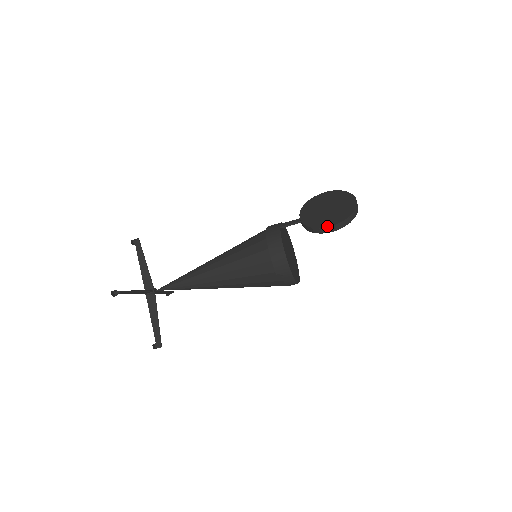
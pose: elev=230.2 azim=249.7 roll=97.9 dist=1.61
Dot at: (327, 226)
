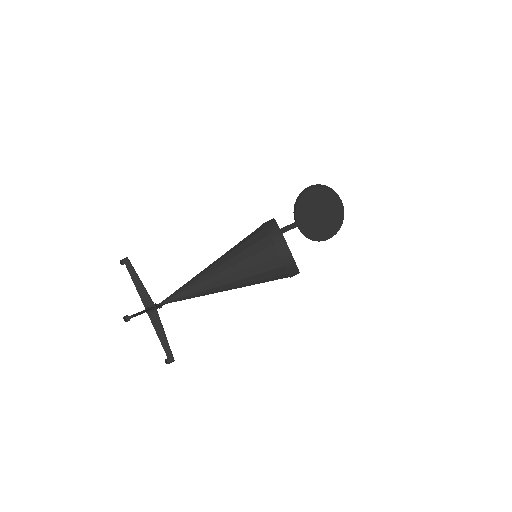
Dot at: (306, 189)
